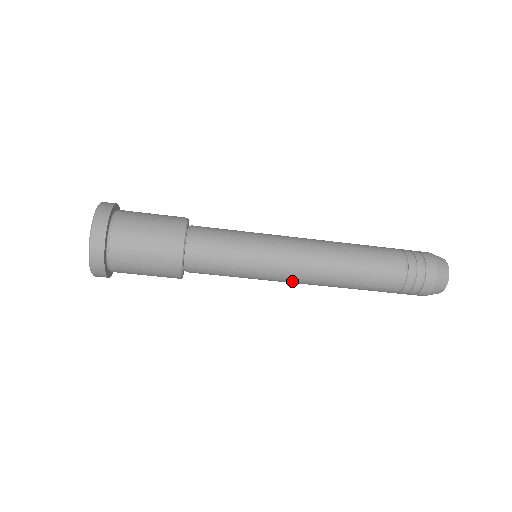
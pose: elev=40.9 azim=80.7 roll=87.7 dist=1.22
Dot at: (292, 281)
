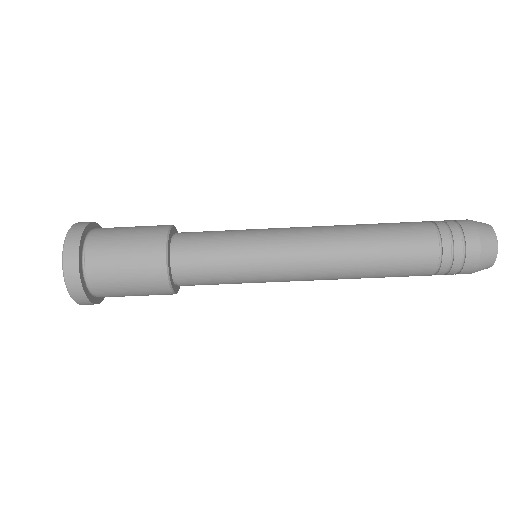
Dot at: occluded
